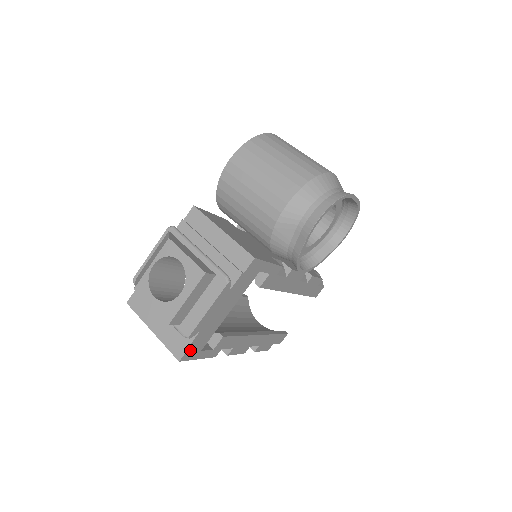
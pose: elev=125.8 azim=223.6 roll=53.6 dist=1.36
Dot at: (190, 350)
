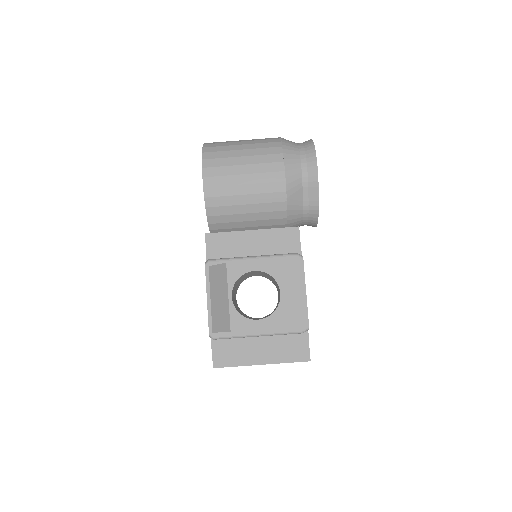
Dot at: (308, 345)
